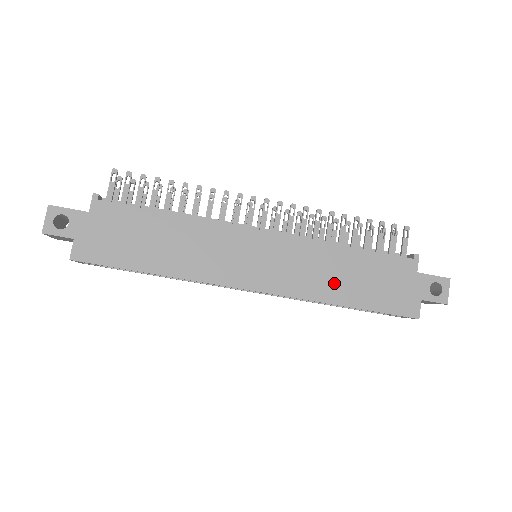
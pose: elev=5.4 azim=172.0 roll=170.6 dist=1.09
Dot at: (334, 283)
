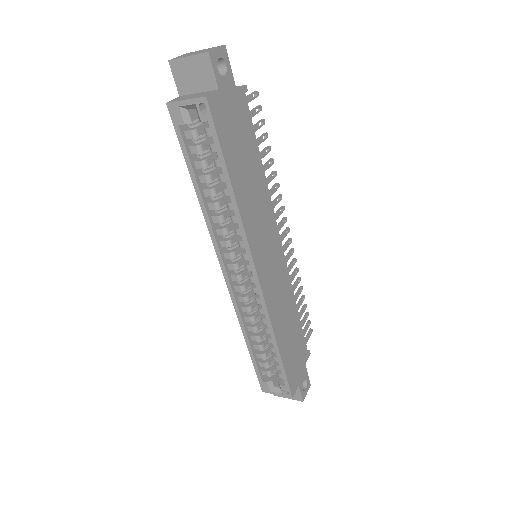
Dot at: (283, 325)
